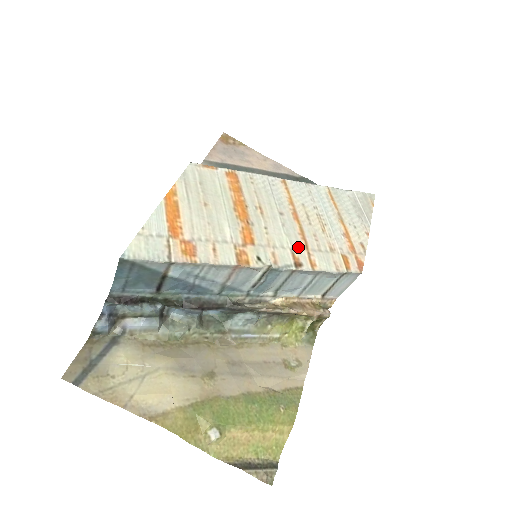
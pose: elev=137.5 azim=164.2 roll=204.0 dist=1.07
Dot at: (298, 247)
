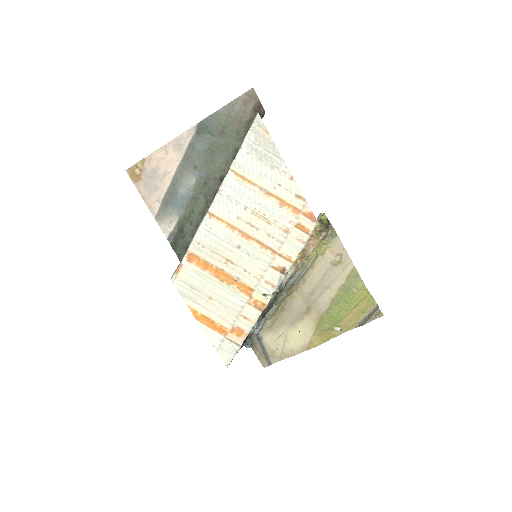
Dot at: (271, 259)
